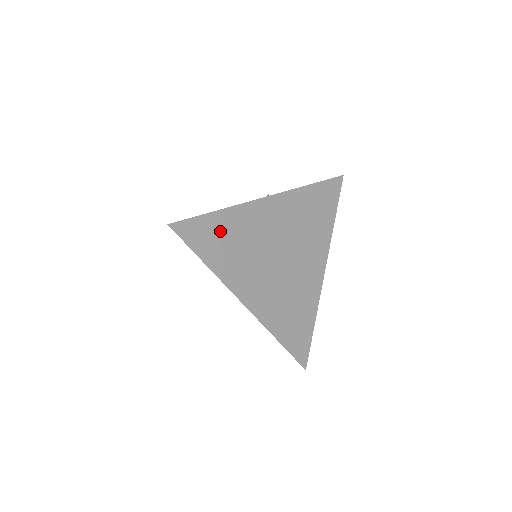
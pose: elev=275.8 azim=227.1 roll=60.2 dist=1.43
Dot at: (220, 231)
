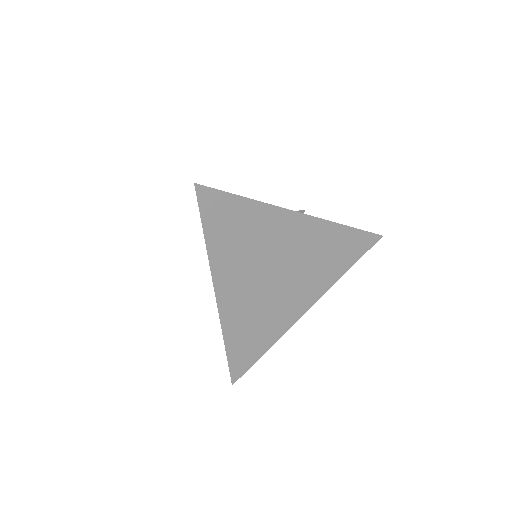
Dot at: (239, 219)
